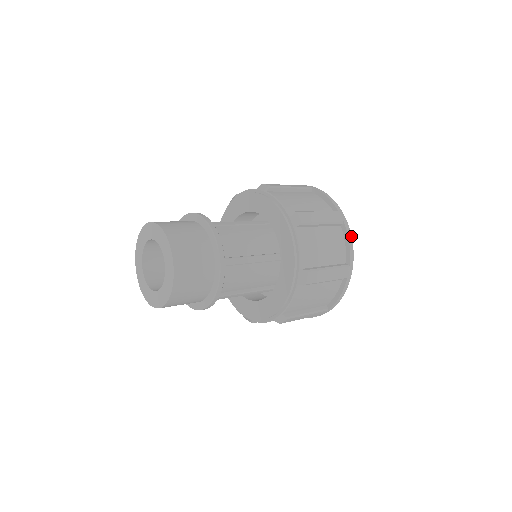
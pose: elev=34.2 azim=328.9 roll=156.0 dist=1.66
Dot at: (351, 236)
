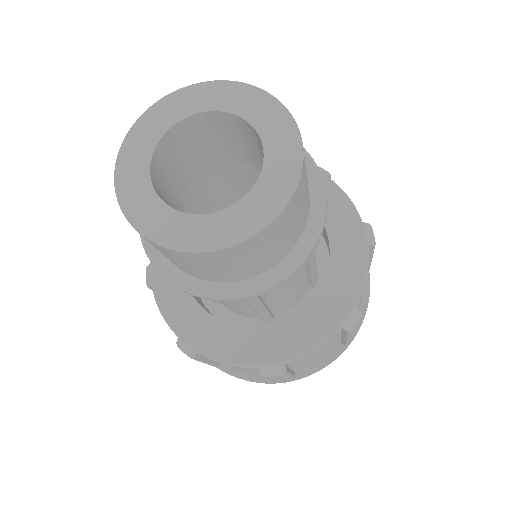
Dot at: (369, 294)
